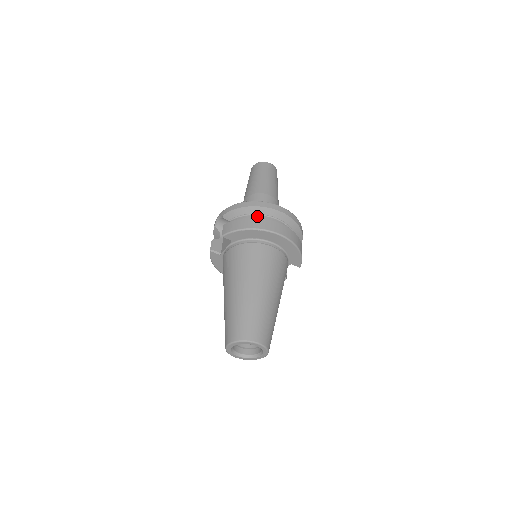
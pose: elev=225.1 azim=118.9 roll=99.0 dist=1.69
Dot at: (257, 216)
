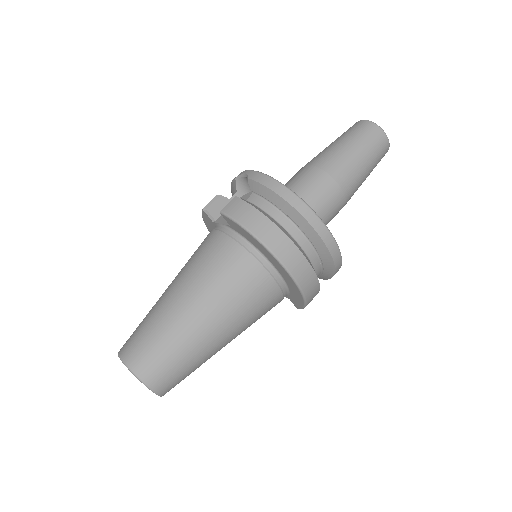
Dot at: (286, 220)
